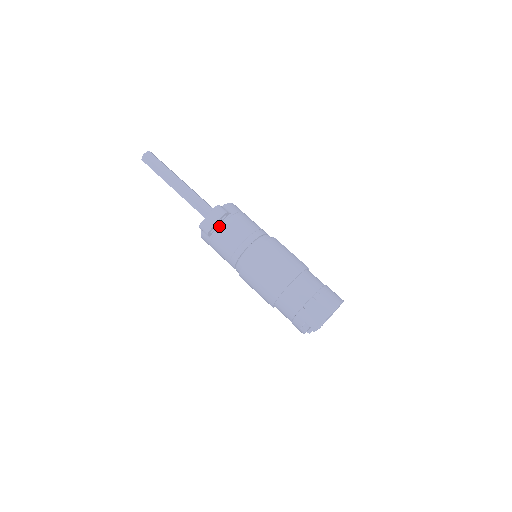
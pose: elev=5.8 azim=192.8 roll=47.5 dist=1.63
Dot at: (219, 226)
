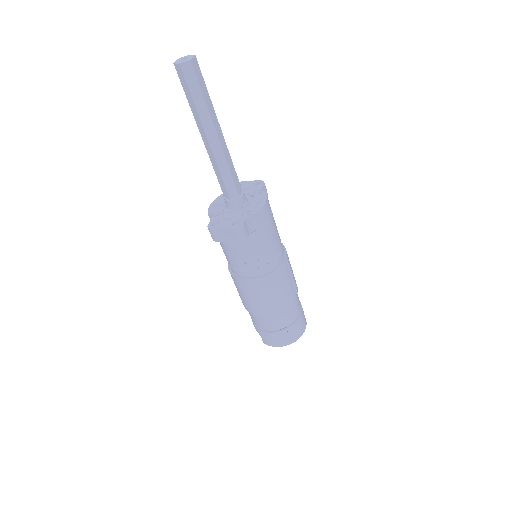
Dot at: occluded
